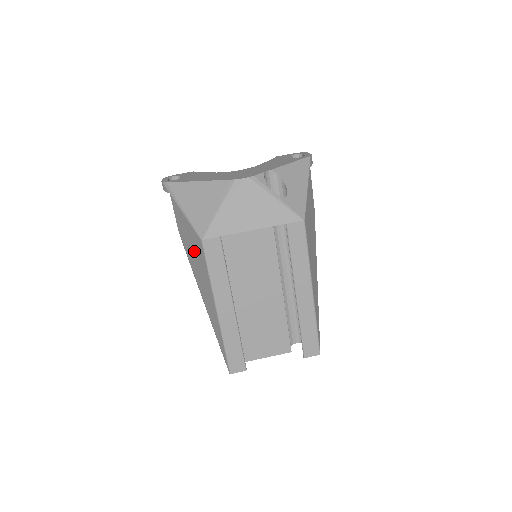
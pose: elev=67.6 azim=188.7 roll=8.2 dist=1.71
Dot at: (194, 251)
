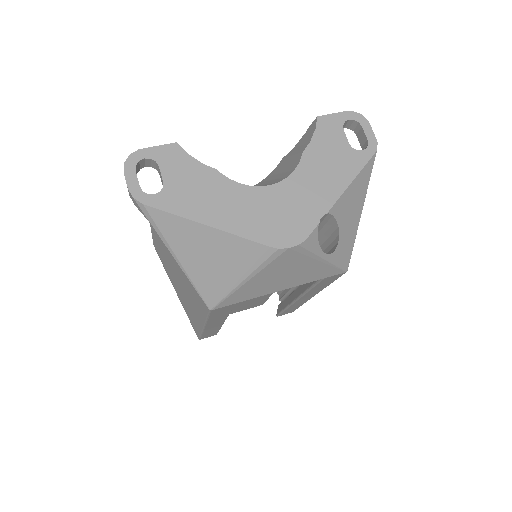
Dot at: (184, 288)
